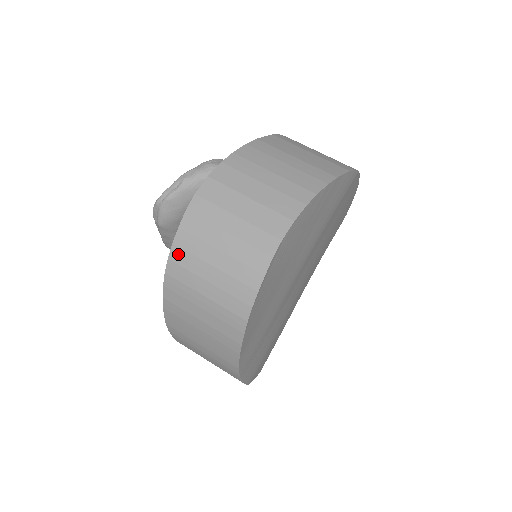
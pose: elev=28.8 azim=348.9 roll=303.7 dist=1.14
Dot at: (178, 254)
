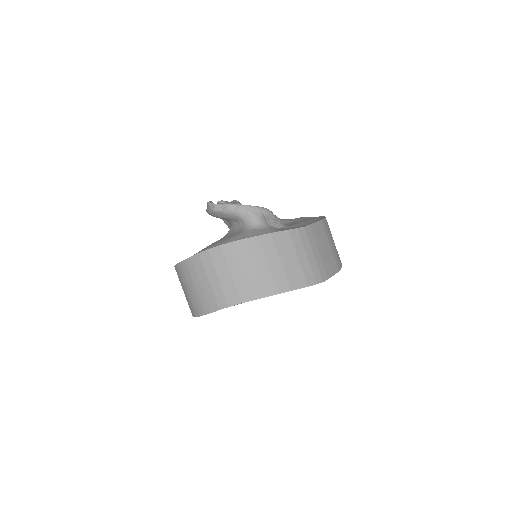
Dot at: (185, 266)
